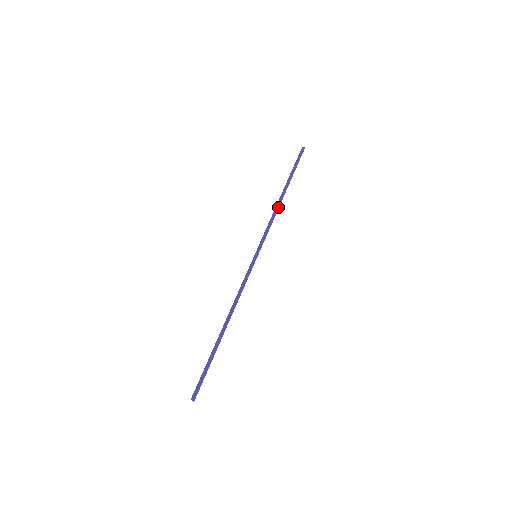
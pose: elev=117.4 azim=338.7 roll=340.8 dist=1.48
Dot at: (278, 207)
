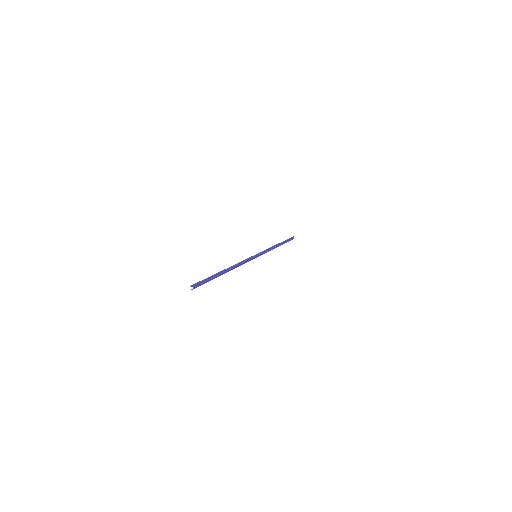
Dot at: (275, 247)
